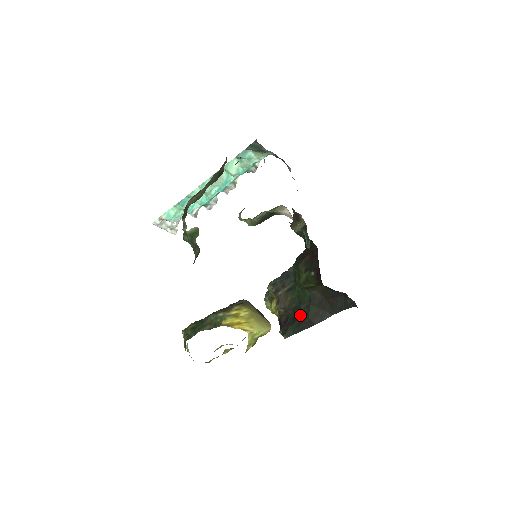
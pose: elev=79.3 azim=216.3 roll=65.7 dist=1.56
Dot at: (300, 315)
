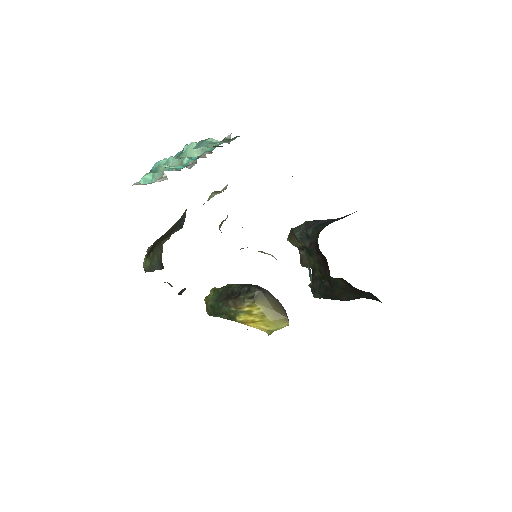
Dot at: (325, 288)
